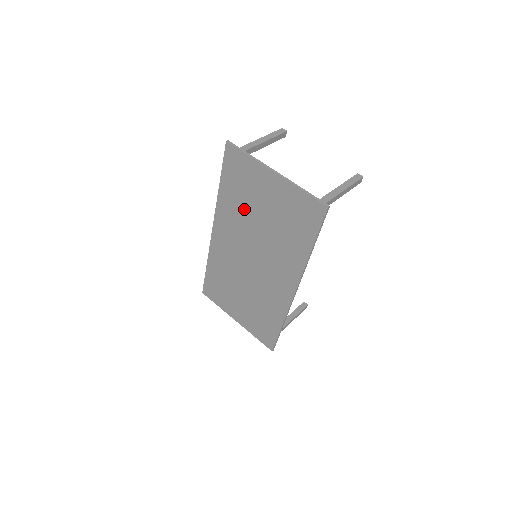
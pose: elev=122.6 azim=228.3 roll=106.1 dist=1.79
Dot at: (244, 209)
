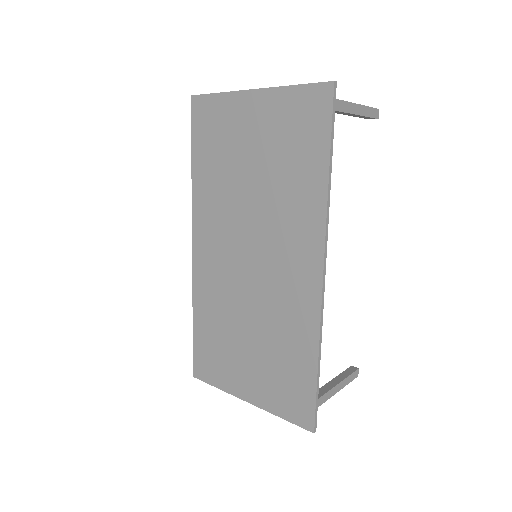
Dot at: (226, 179)
